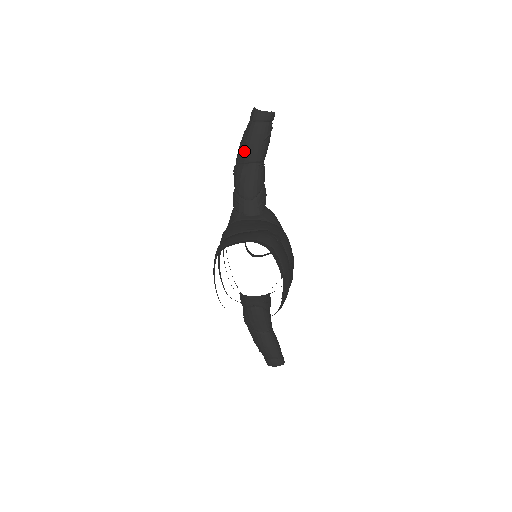
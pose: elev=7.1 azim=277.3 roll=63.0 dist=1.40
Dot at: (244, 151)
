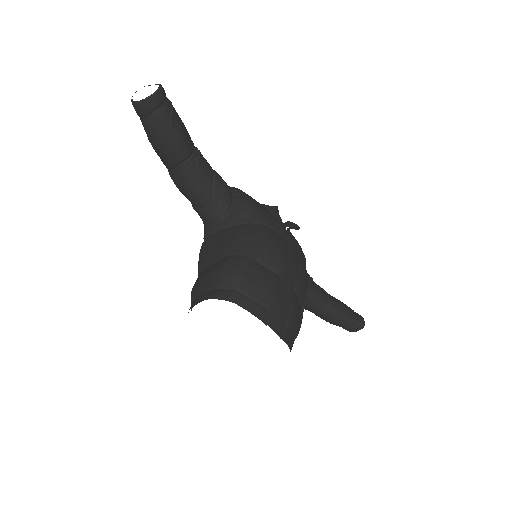
Dot at: (160, 157)
